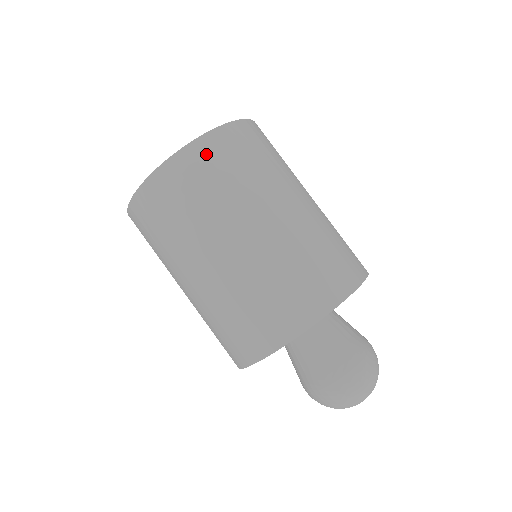
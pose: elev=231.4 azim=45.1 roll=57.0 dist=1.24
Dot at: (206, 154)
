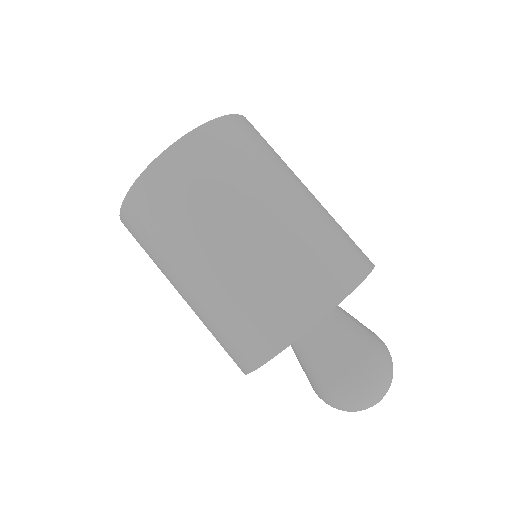
Dot at: (226, 133)
